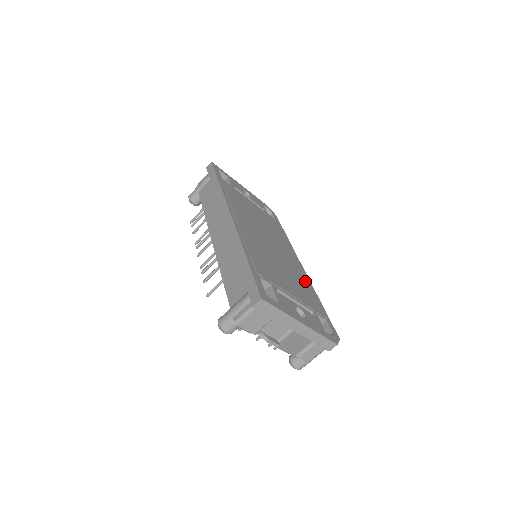
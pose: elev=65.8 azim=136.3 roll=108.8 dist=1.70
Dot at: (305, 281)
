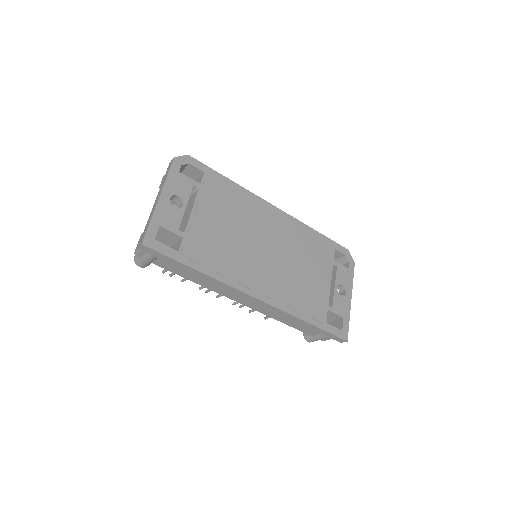
Dot at: (299, 232)
